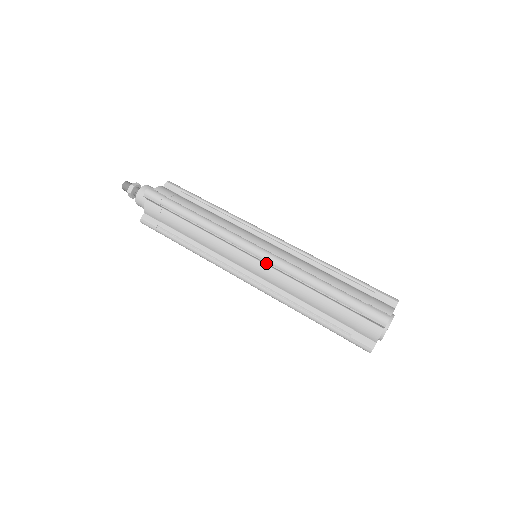
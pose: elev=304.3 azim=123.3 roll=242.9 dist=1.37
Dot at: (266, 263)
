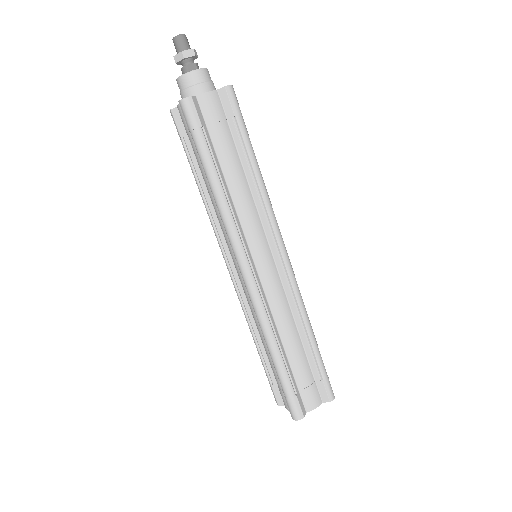
Dot at: occluded
